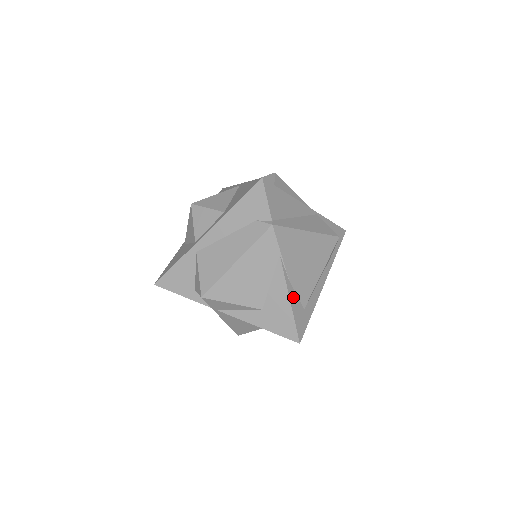
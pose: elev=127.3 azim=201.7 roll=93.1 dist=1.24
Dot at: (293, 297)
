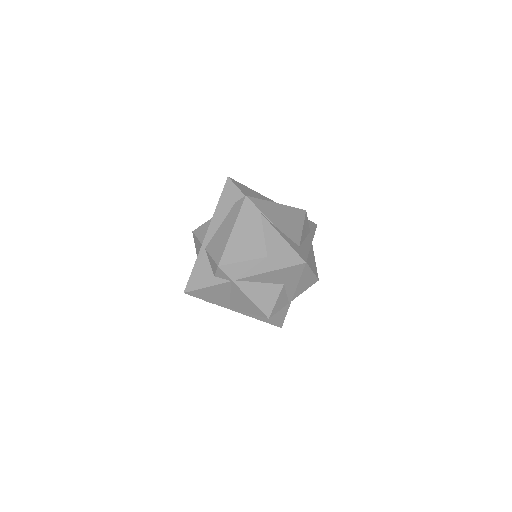
Dot at: (285, 237)
